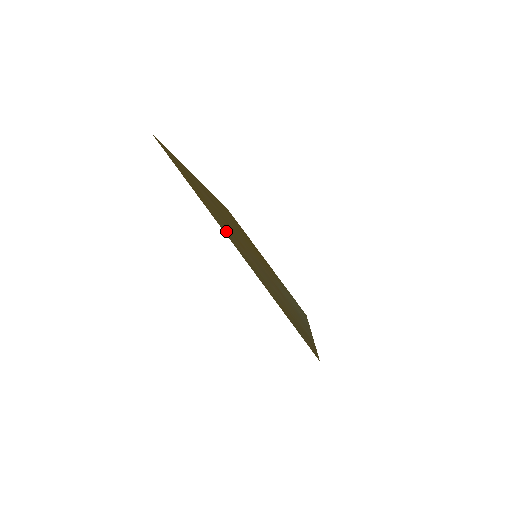
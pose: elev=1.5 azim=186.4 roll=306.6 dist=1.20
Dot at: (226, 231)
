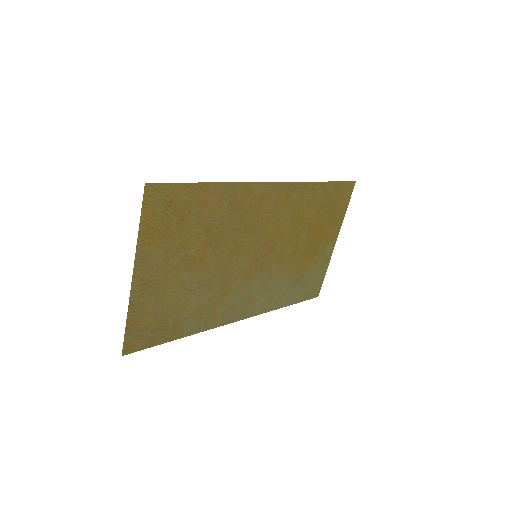
Dot at: (153, 261)
